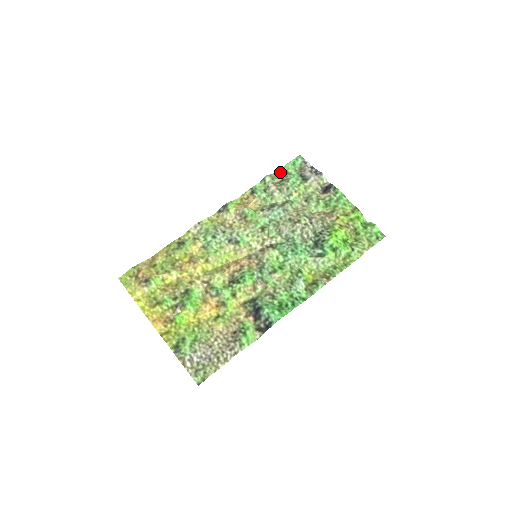
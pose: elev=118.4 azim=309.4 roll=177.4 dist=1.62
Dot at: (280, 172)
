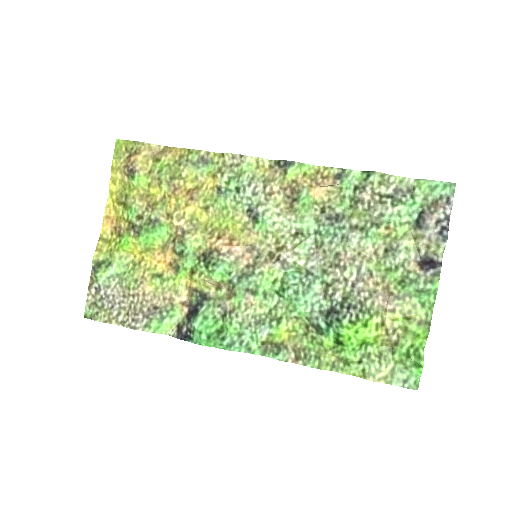
Dot at: (403, 181)
